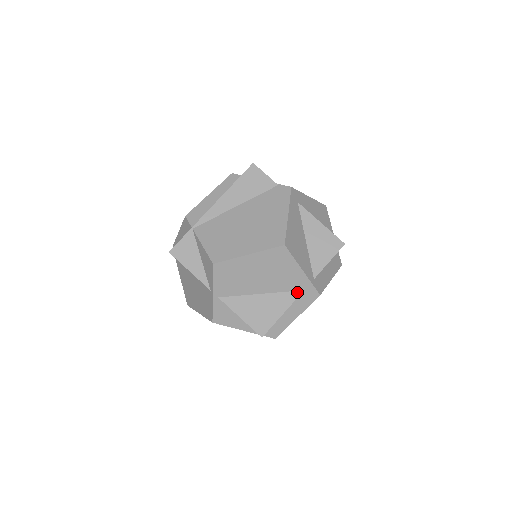
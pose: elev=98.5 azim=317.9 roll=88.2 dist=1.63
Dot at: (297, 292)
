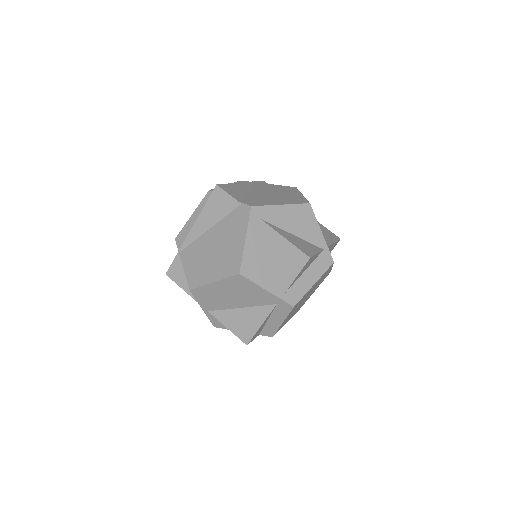
Dot at: (271, 306)
